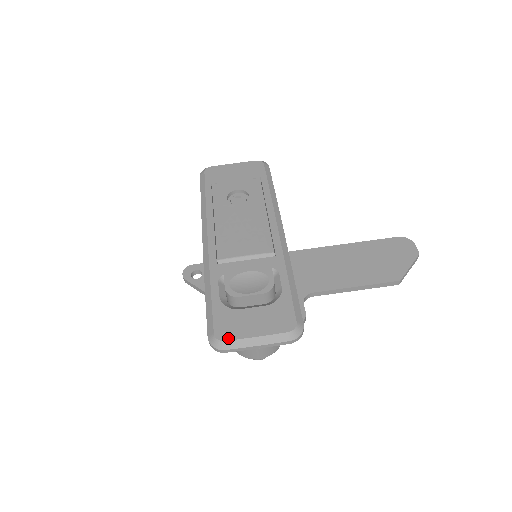
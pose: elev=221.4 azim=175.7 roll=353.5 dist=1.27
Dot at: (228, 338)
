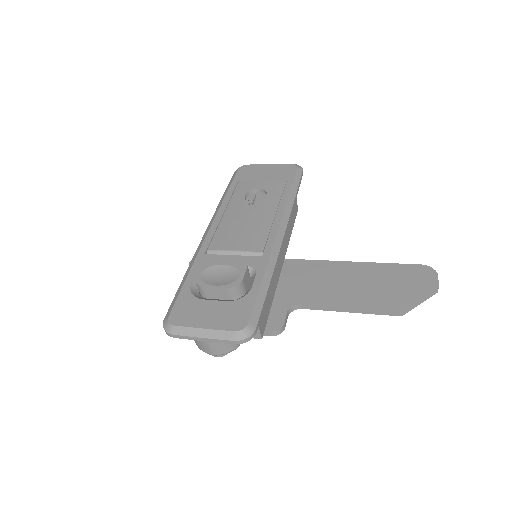
Dot at: (178, 323)
